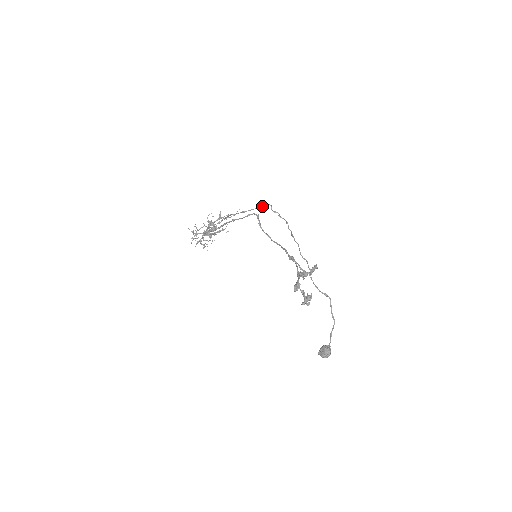
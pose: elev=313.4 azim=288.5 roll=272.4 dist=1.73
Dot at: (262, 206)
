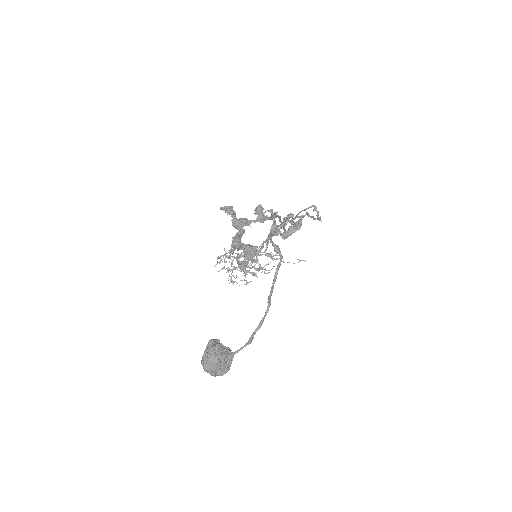
Dot at: occluded
